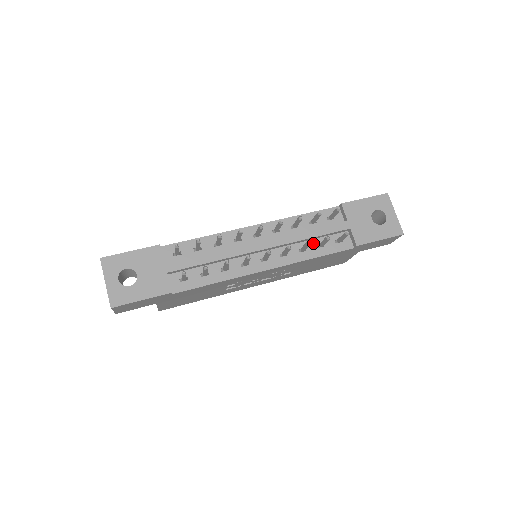
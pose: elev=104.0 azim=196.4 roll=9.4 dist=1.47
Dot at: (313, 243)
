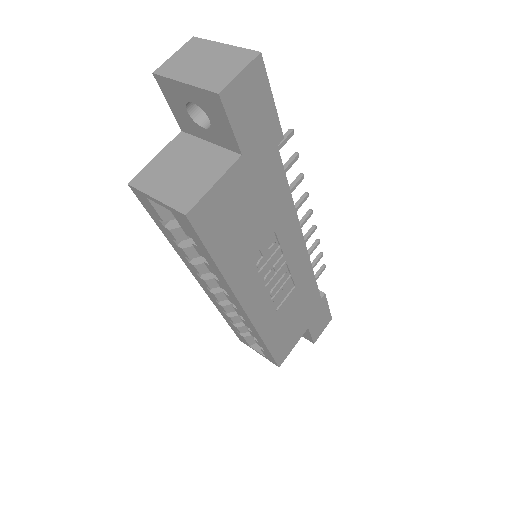
Dot at: occluded
